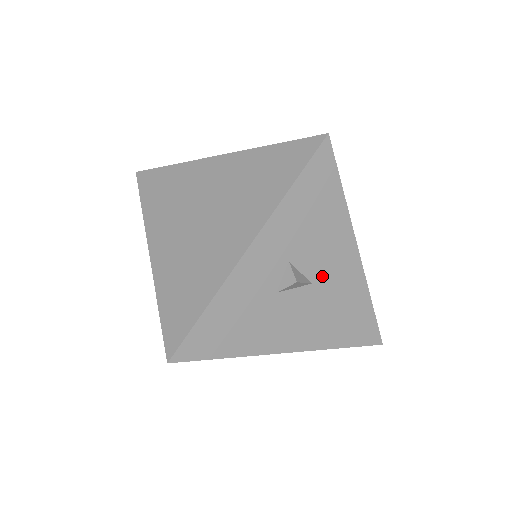
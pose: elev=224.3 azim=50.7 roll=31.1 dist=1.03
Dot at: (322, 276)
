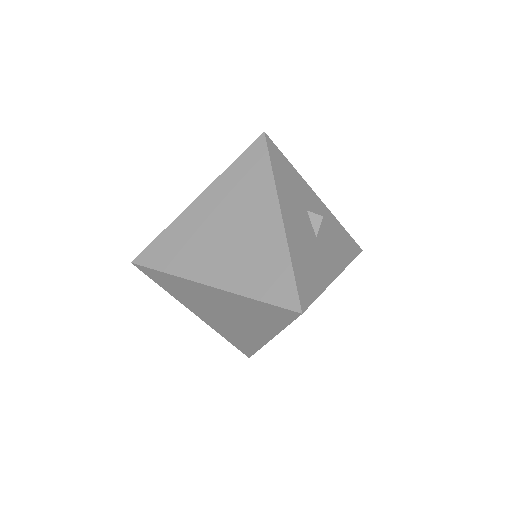
Dot at: (321, 246)
